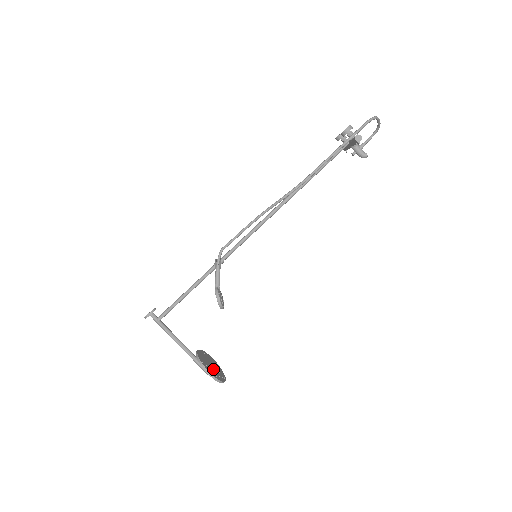
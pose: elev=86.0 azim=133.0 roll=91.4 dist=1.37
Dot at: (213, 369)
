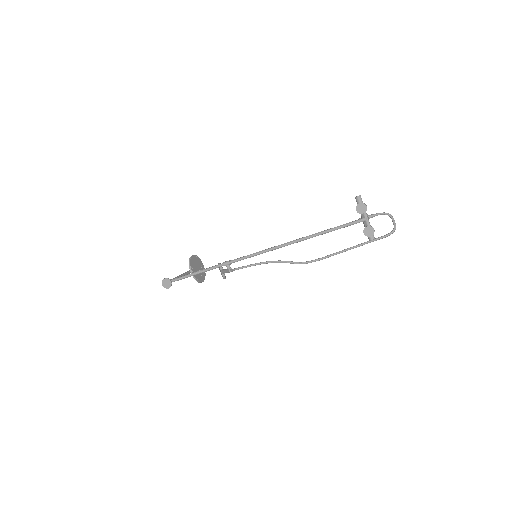
Dot at: occluded
